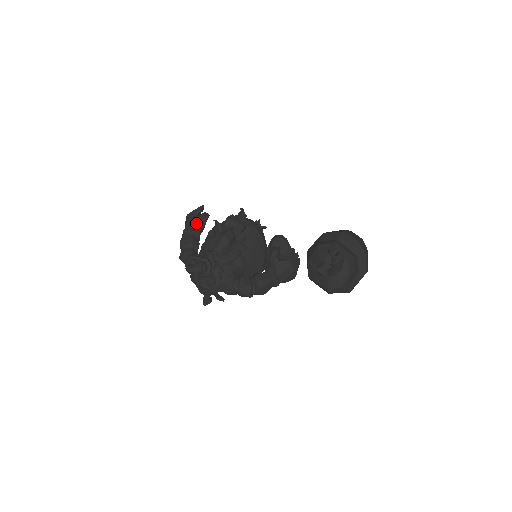
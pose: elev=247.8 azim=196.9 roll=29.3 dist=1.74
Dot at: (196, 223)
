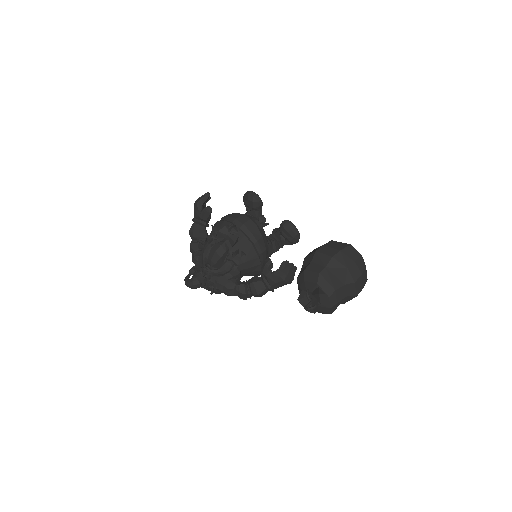
Dot at: (200, 217)
